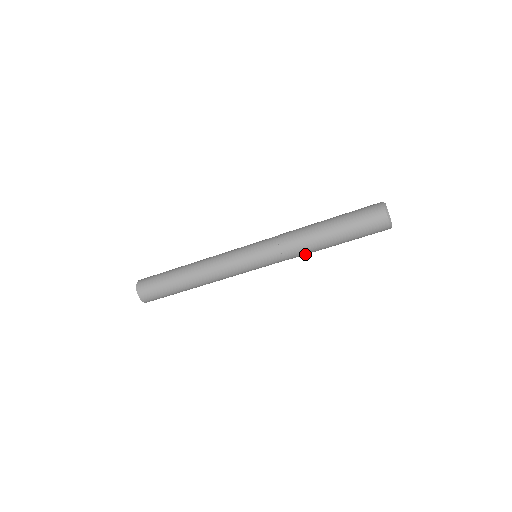
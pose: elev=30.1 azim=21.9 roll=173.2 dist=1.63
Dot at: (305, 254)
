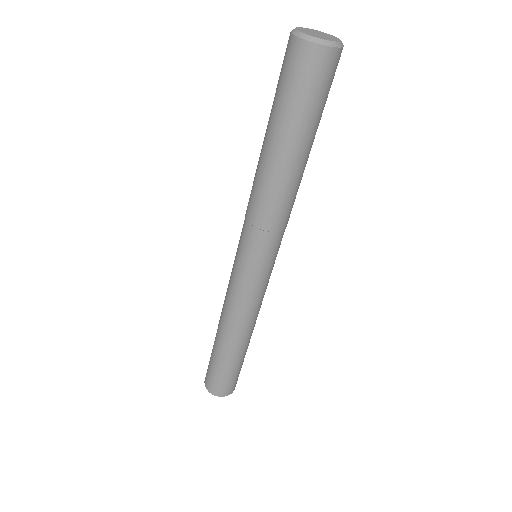
Dot at: (292, 201)
